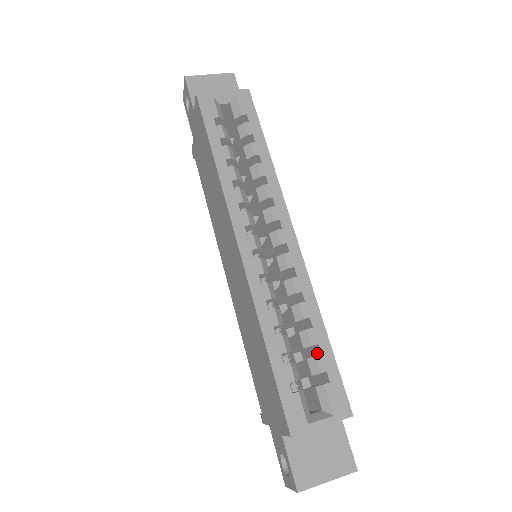
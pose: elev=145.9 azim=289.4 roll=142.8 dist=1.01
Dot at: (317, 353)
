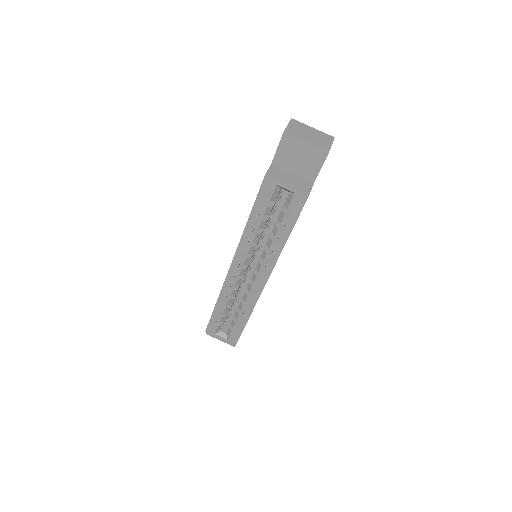
Dot at: occluded
